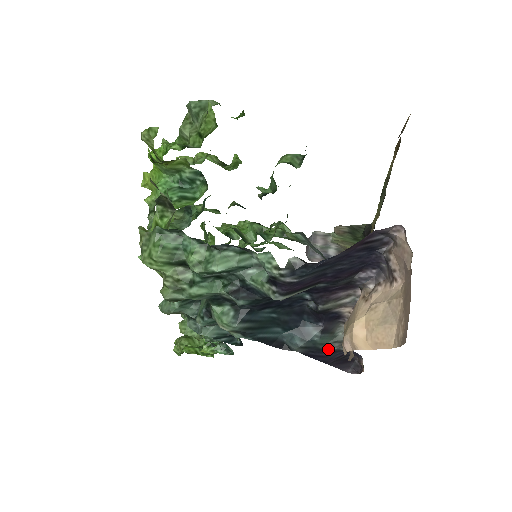
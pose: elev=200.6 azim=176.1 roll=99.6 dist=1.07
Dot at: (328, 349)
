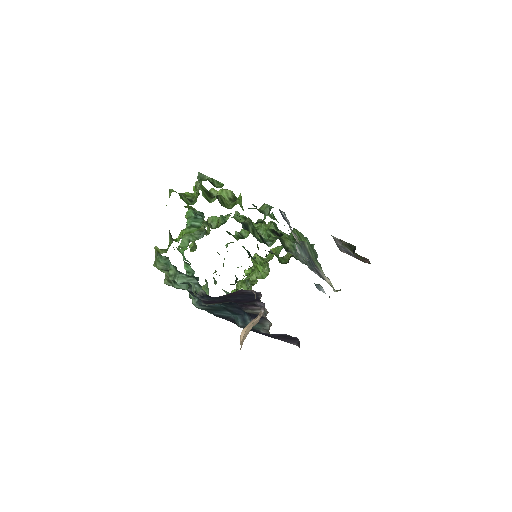
Dot at: (261, 331)
